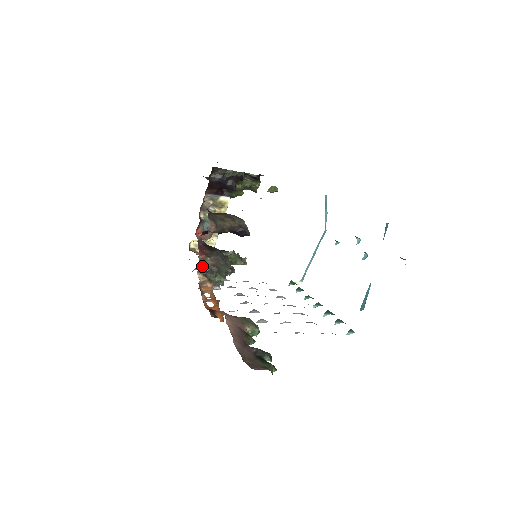
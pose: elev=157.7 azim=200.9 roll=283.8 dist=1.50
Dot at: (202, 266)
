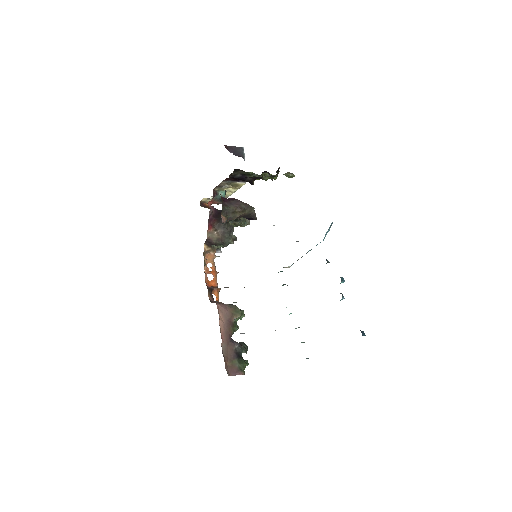
Dot at: (209, 240)
